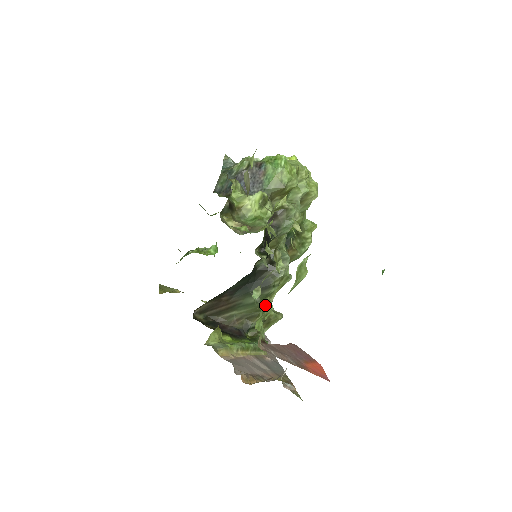
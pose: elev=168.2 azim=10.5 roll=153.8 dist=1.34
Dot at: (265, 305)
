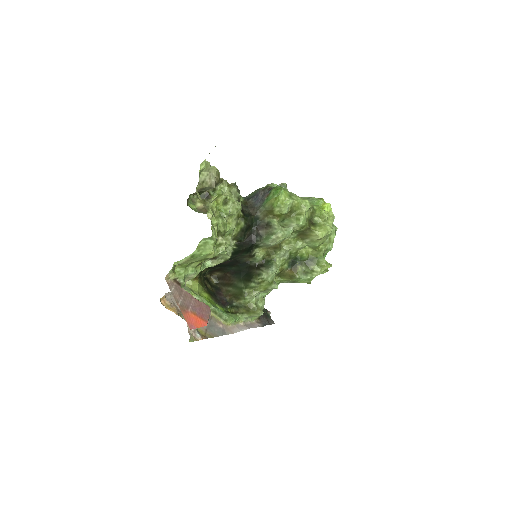
Dot at: (246, 293)
